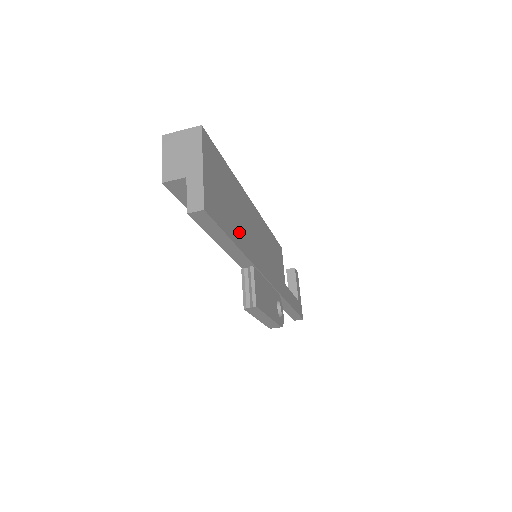
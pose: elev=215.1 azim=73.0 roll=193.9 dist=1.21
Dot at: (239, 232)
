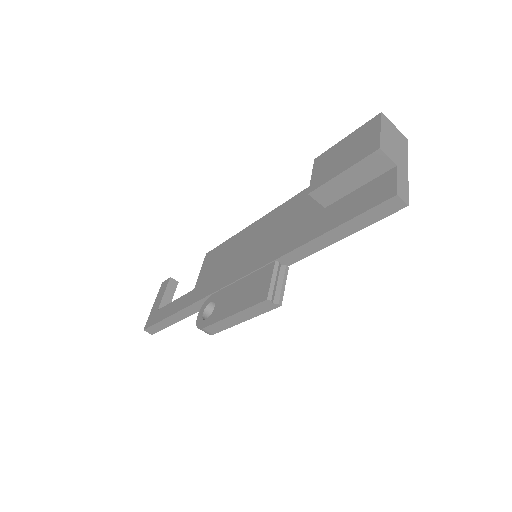
Dot at: occluded
